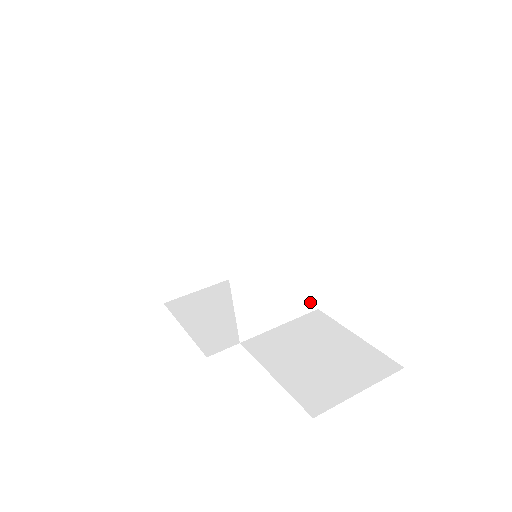
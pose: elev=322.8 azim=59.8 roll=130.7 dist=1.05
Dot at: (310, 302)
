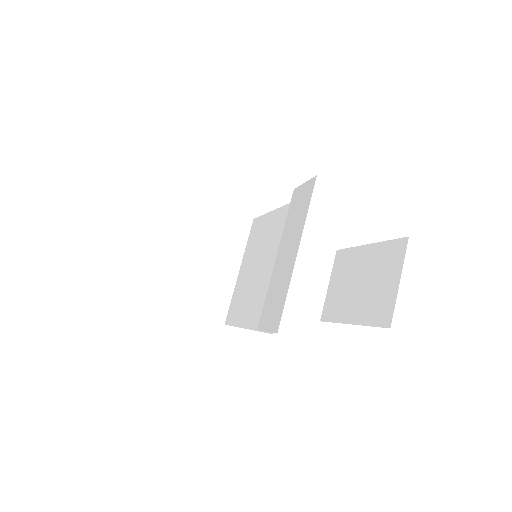
Dot at: (255, 224)
